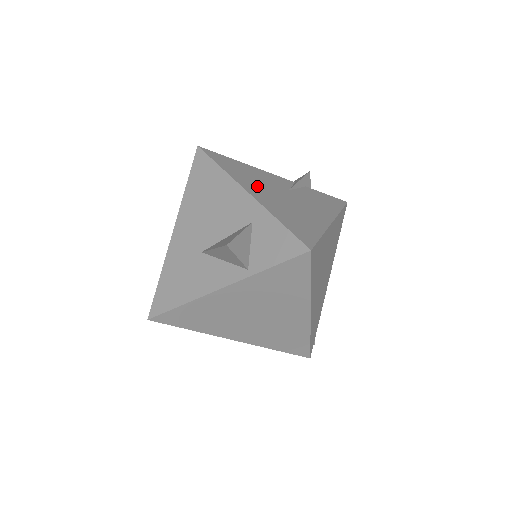
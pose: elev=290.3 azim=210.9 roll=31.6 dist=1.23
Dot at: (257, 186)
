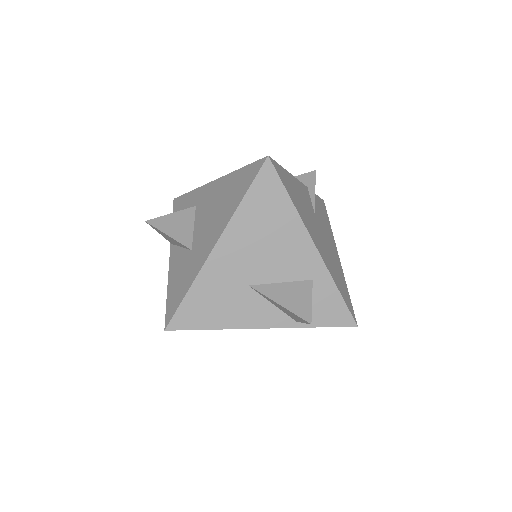
Dot at: (311, 226)
